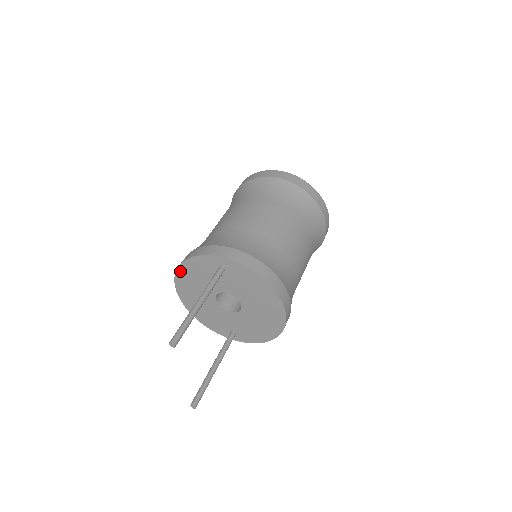
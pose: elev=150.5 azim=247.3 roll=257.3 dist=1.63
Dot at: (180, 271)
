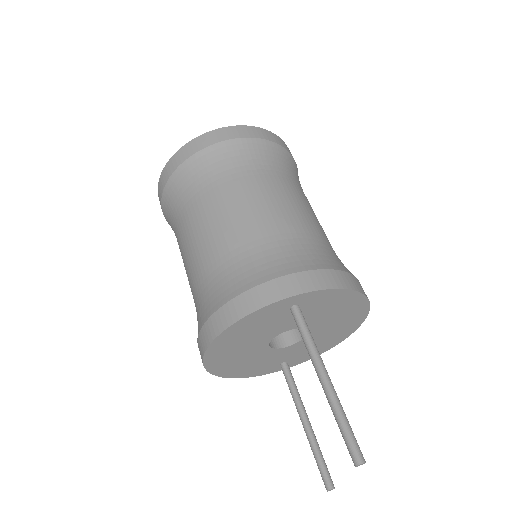
Dot at: (218, 341)
